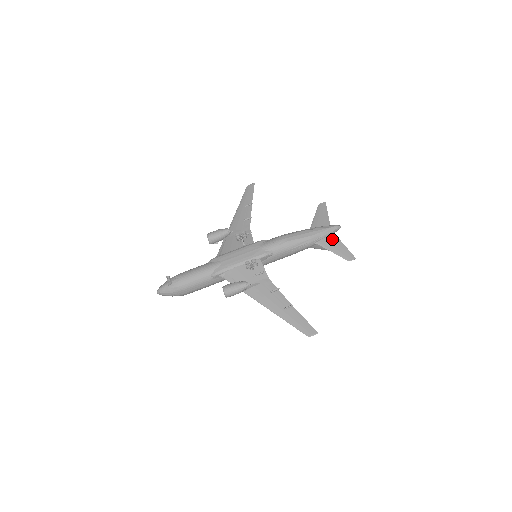
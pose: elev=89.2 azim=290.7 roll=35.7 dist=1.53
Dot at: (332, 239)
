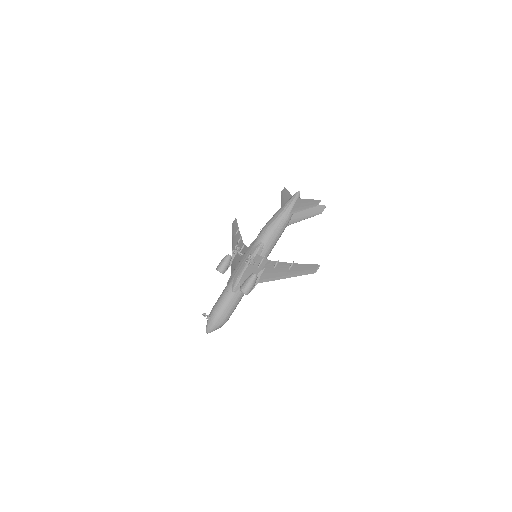
Dot at: (298, 203)
